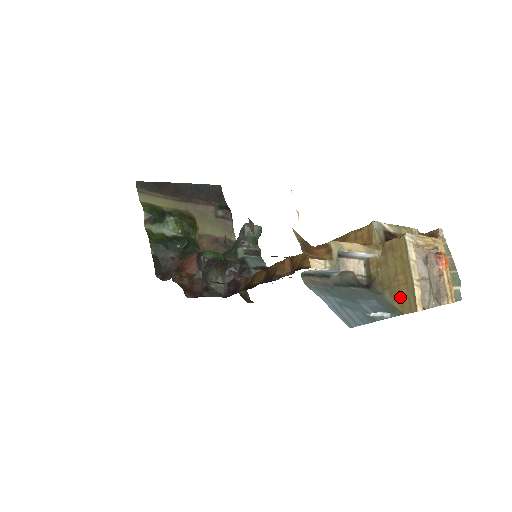
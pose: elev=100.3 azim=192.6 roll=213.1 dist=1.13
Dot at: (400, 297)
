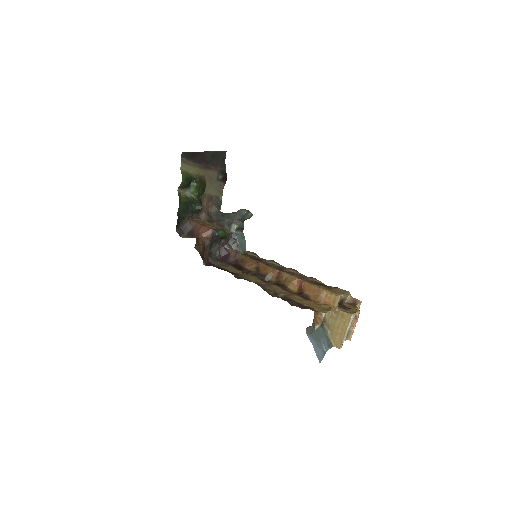
Dot at: (335, 338)
